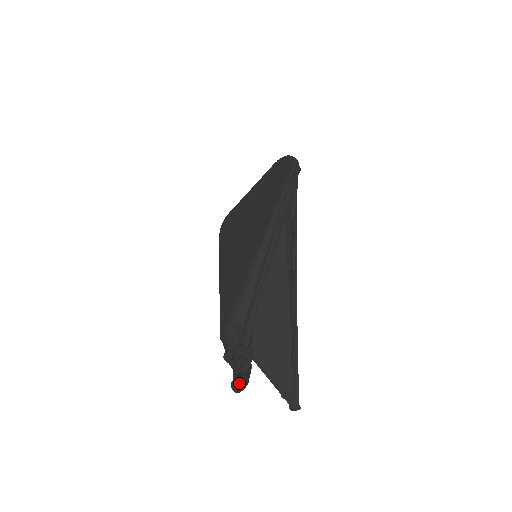
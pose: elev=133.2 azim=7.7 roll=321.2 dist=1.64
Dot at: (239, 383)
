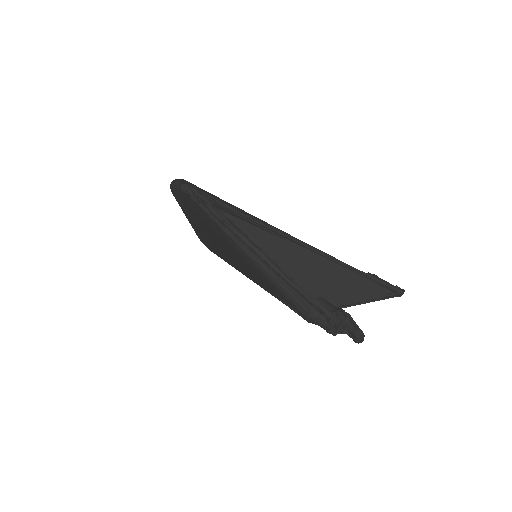
Dot at: (358, 339)
